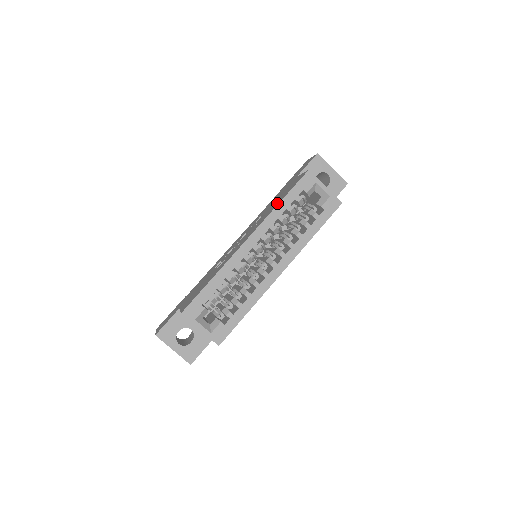
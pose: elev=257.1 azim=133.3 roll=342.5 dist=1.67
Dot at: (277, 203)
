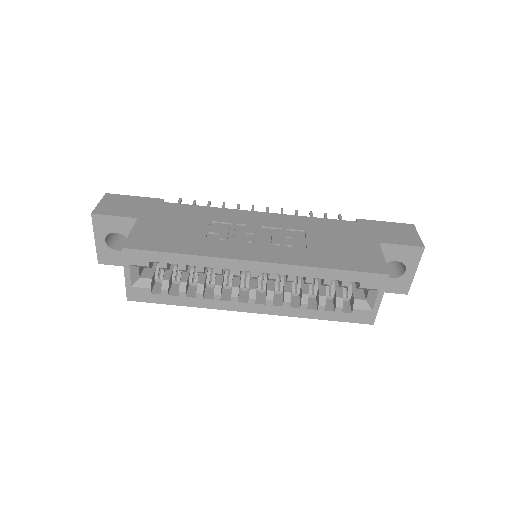
Dot at: (325, 261)
